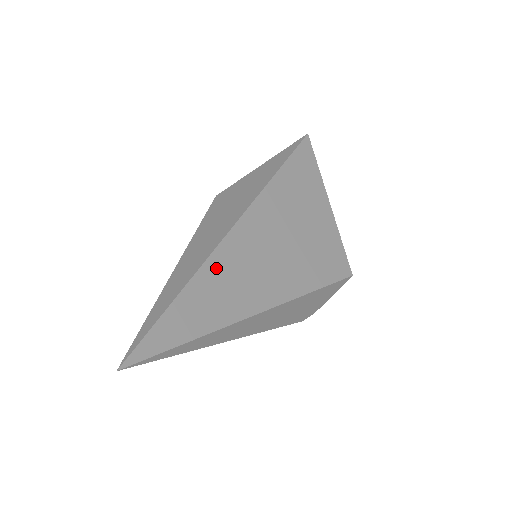
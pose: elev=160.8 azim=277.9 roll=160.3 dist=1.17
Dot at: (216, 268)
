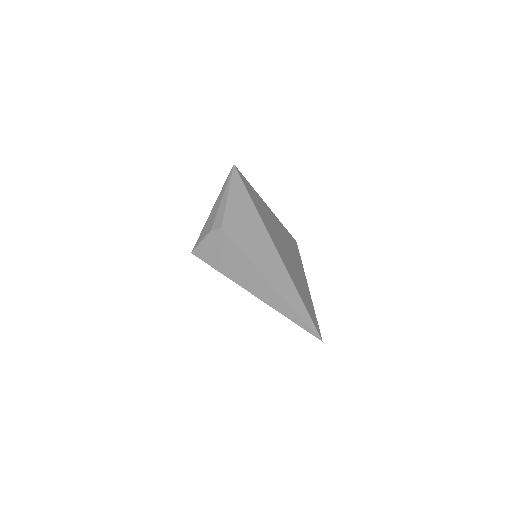
Dot at: (289, 269)
